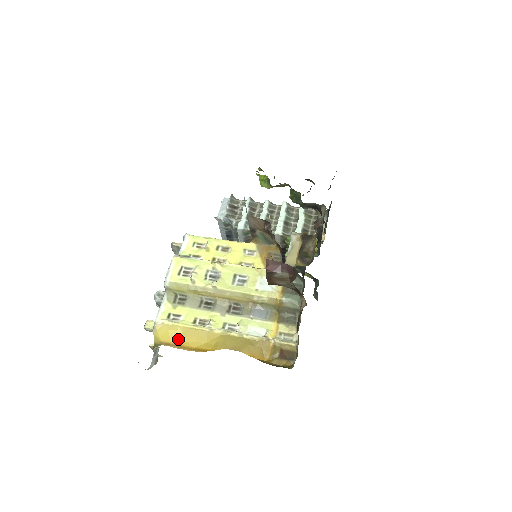
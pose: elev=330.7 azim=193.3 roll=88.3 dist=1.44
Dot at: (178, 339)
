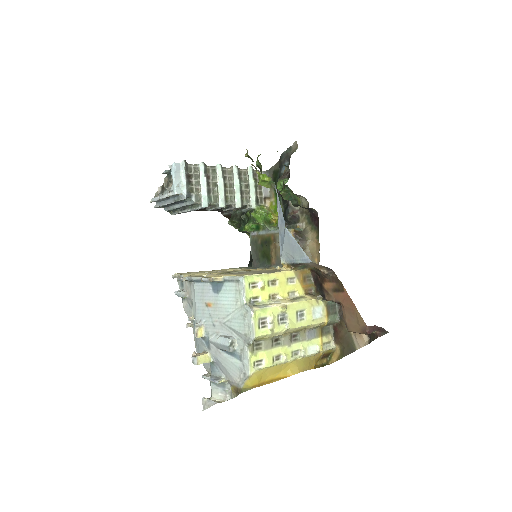
Dot at: (262, 378)
